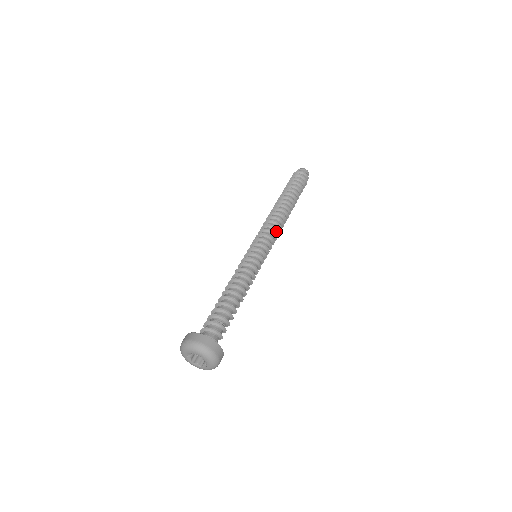
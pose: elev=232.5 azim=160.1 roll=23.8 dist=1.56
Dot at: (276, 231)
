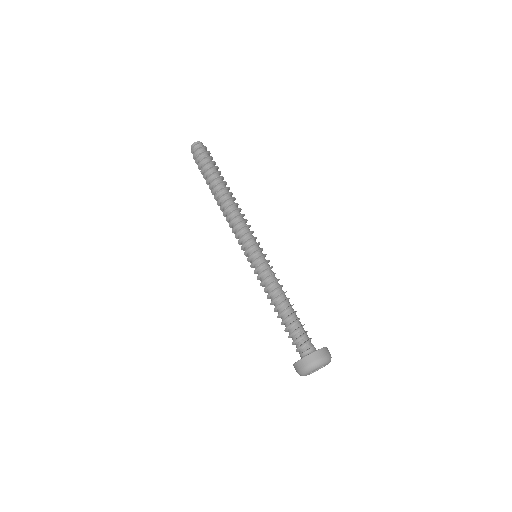
Dot at: (246, 222)
